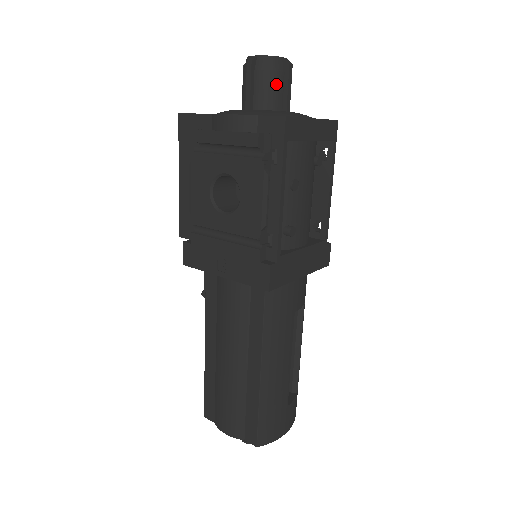
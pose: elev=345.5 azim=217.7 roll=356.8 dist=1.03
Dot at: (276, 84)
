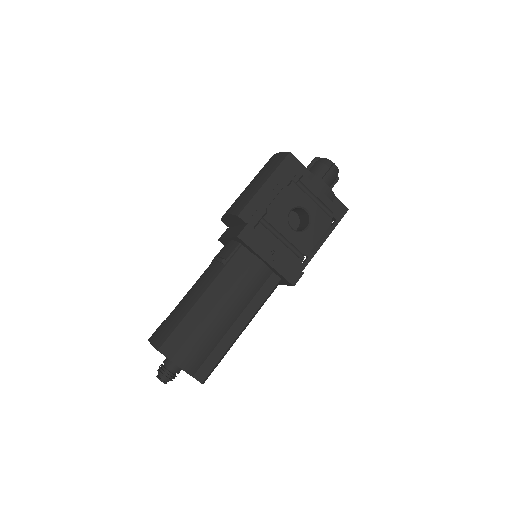
Dot at: occluded
